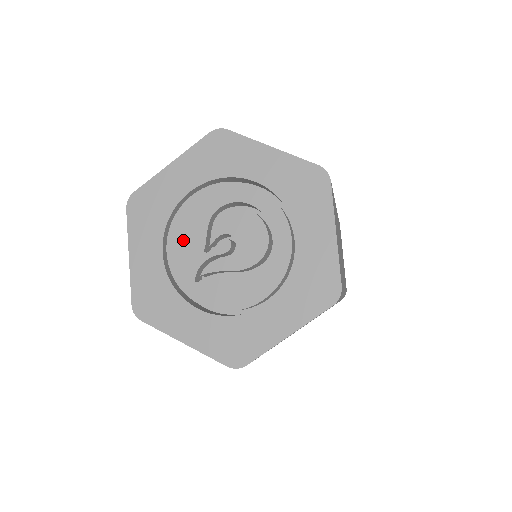
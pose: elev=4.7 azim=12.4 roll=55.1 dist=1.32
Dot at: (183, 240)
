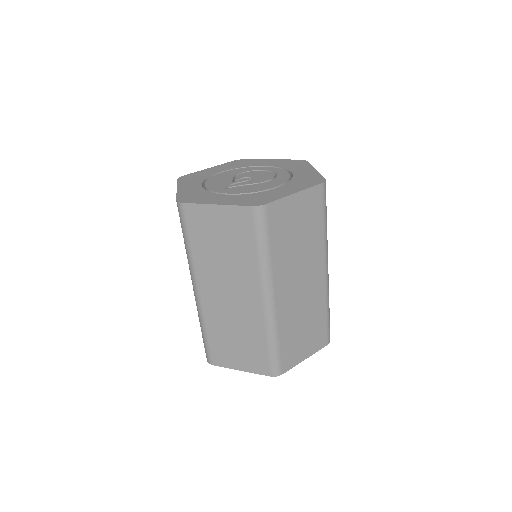
Dot at: (217, 181)
